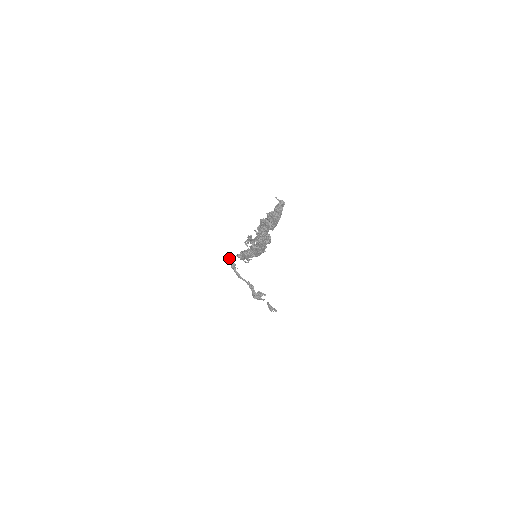
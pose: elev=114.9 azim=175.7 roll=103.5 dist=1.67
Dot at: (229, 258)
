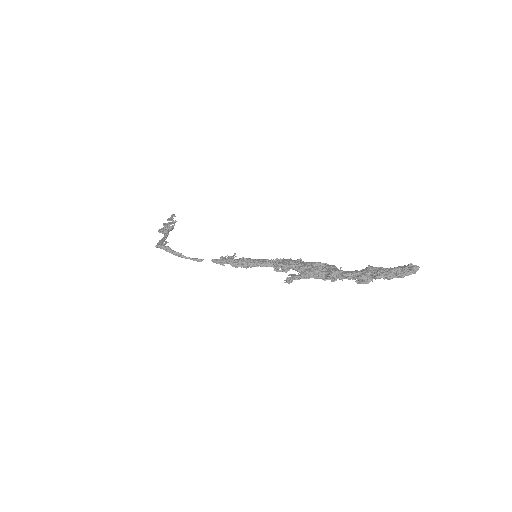
Dot at: occluded
